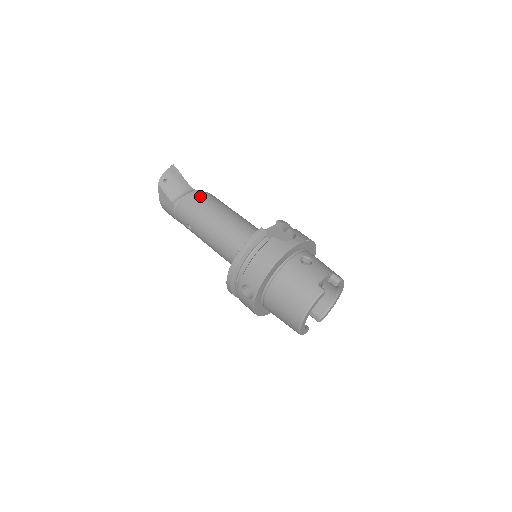
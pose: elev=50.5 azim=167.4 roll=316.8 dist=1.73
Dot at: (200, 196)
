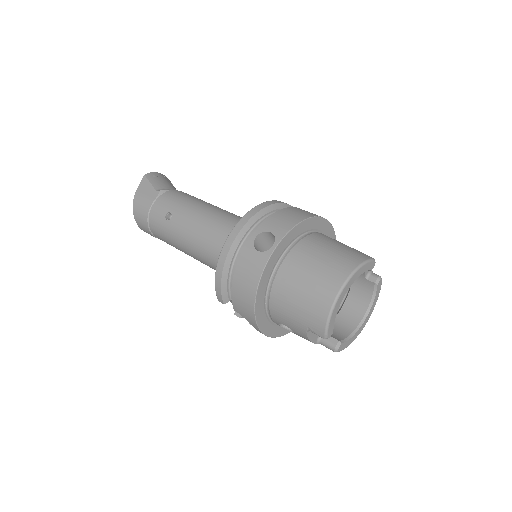
Dot at: occluded
